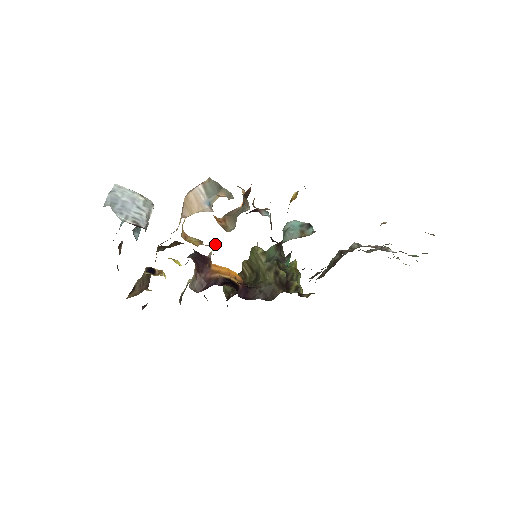
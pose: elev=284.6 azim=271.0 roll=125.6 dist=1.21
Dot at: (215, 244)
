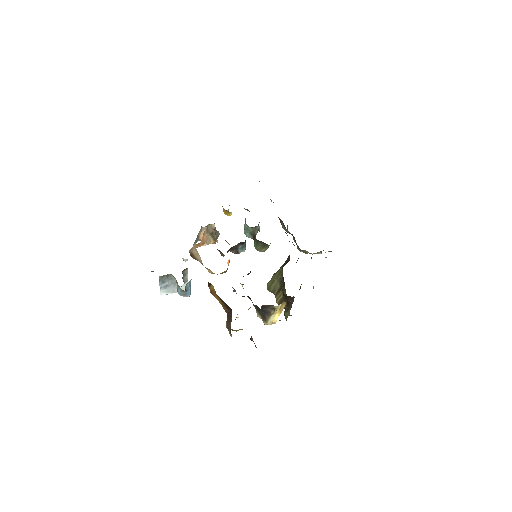
Dot at: occluded
